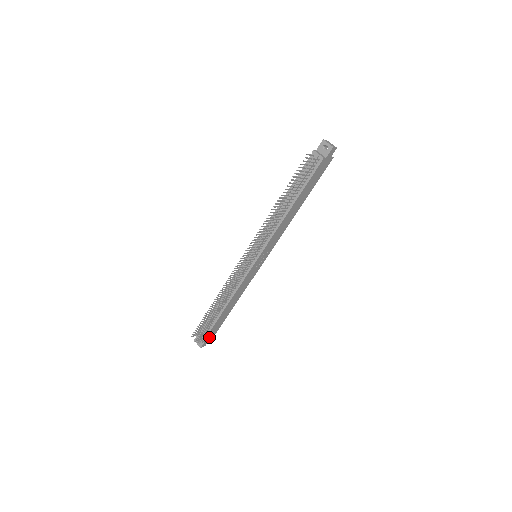
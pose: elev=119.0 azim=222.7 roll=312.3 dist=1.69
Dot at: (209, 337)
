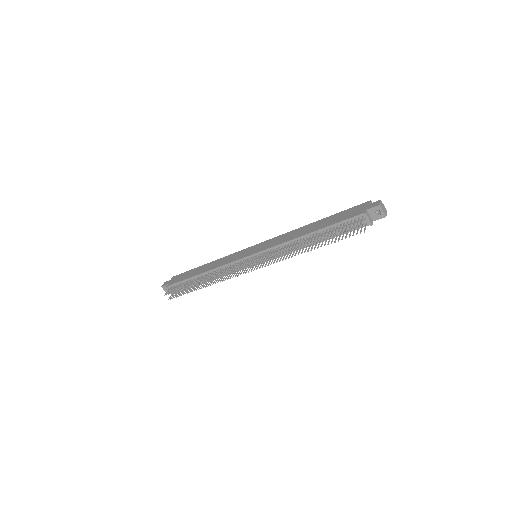
Dot at: occluded
